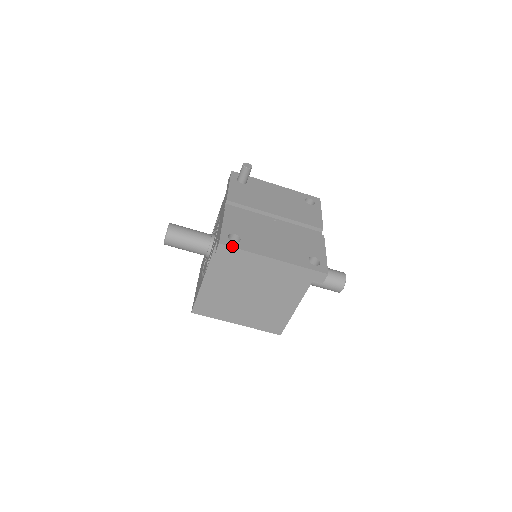
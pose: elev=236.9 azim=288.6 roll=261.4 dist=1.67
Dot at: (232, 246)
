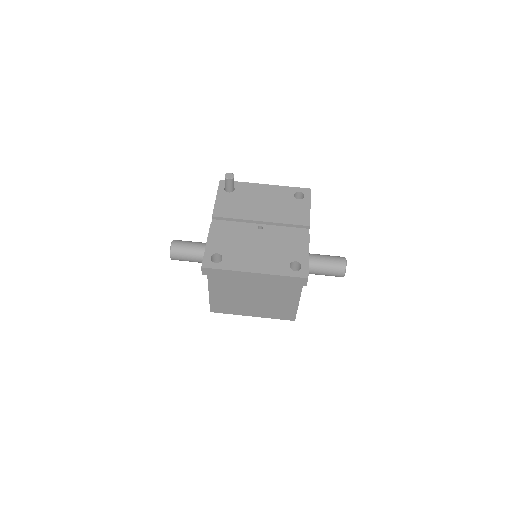
Dot at: (213, 268)
